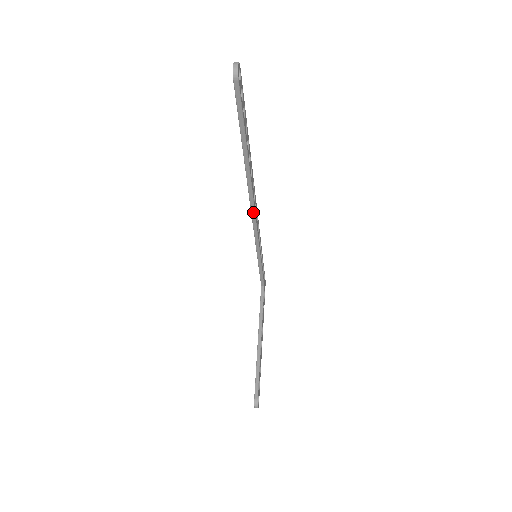
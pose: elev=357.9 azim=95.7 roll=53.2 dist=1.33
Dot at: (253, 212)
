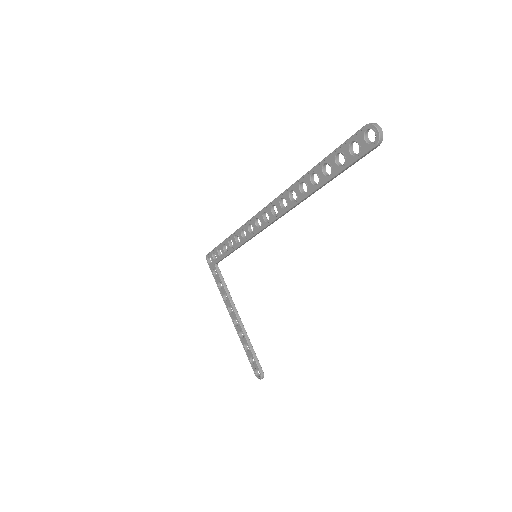
Dot at: (272, 223)
